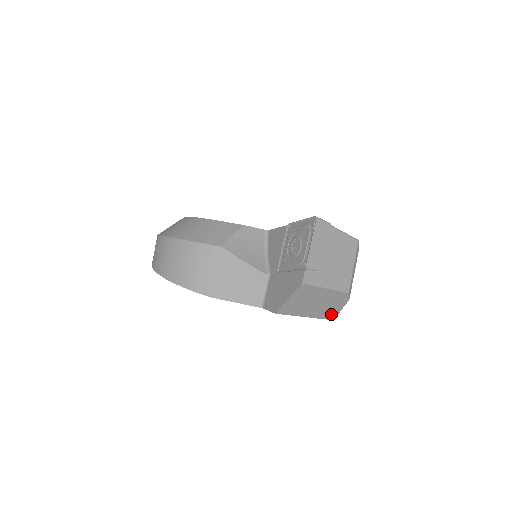
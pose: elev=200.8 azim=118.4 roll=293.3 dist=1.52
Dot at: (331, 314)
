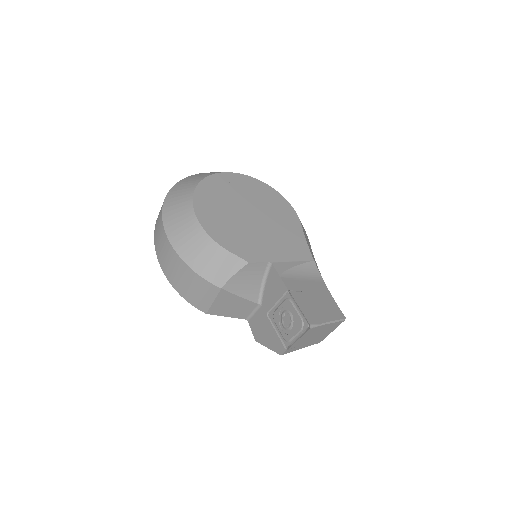
Dot at: occluded
